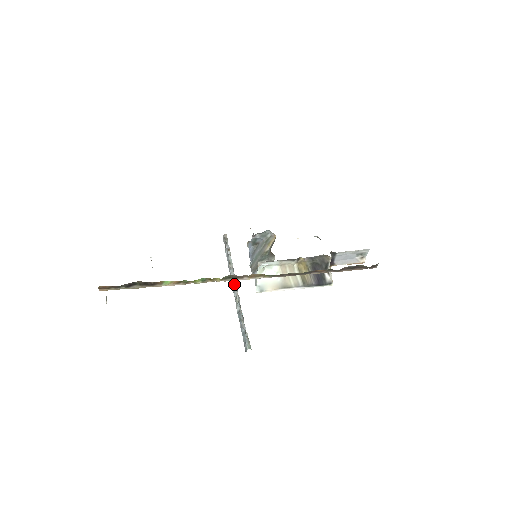
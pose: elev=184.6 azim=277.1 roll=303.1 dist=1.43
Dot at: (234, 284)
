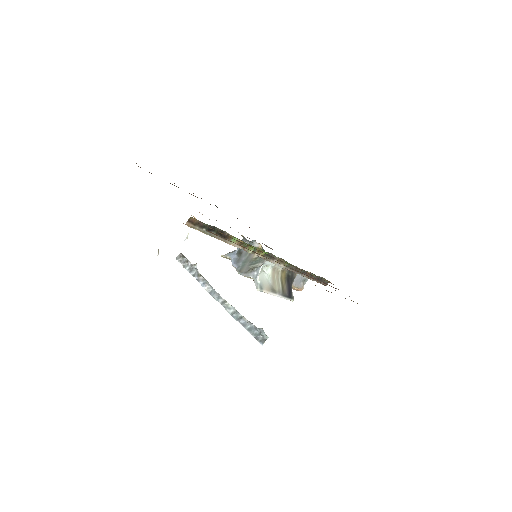
Dot at: (215, 291)
